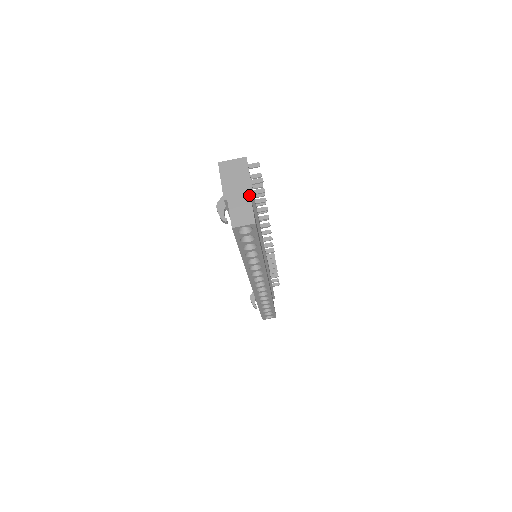
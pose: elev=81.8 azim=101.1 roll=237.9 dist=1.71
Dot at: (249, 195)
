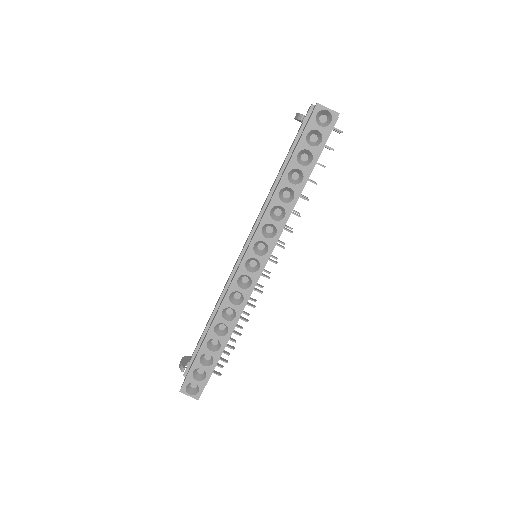
Dot at: occluded
